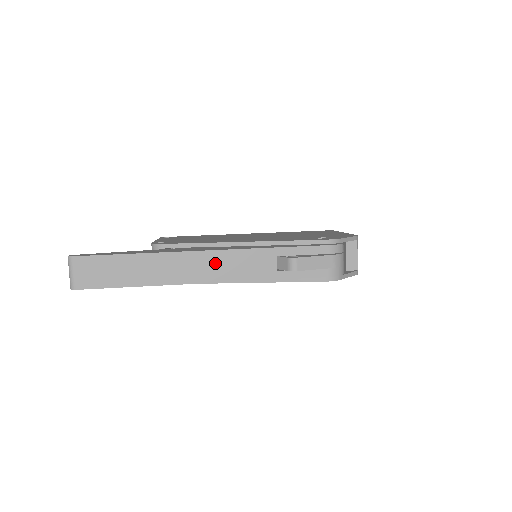
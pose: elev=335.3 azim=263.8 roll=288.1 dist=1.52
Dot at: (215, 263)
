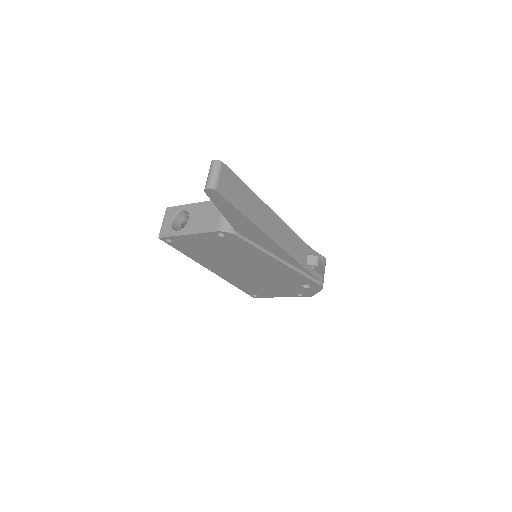
Dot at: (285, 234)
